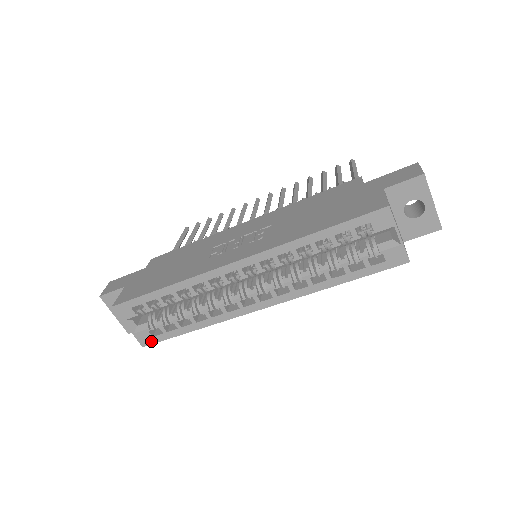
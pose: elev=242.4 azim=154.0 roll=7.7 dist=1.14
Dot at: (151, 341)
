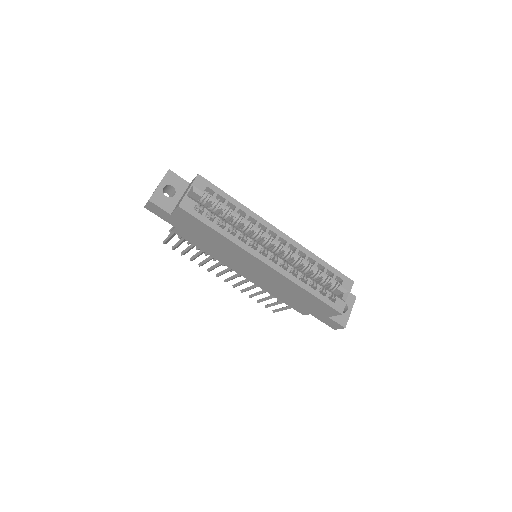
Dot at: (188, 210)
